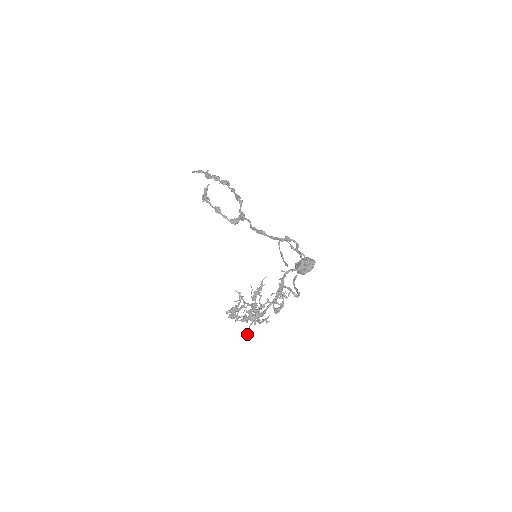
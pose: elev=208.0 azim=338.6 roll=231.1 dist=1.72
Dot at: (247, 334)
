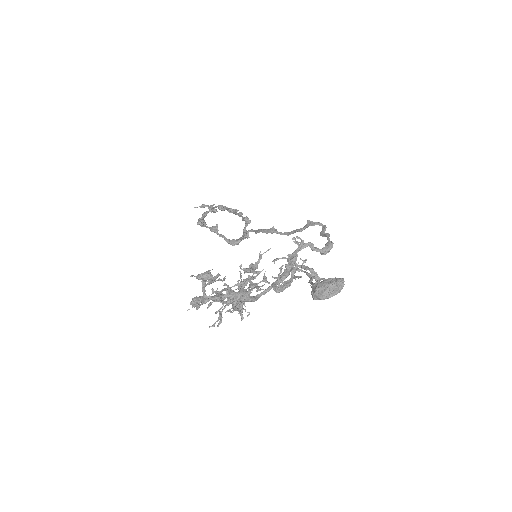
Dot at: occluded
